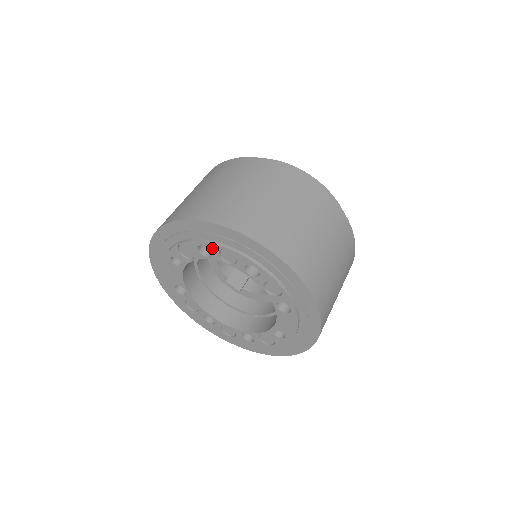
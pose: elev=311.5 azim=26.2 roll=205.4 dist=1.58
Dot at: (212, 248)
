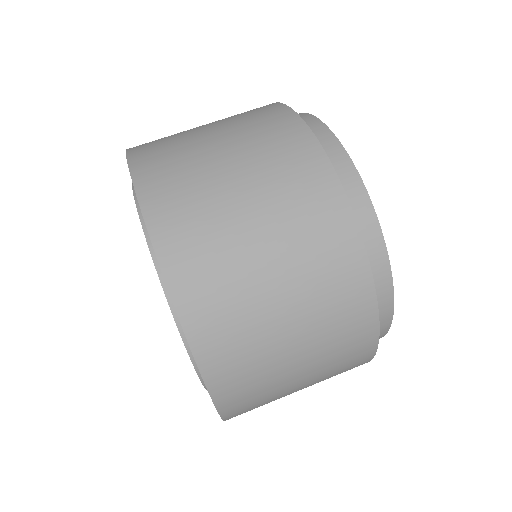
Dot at: occluded
